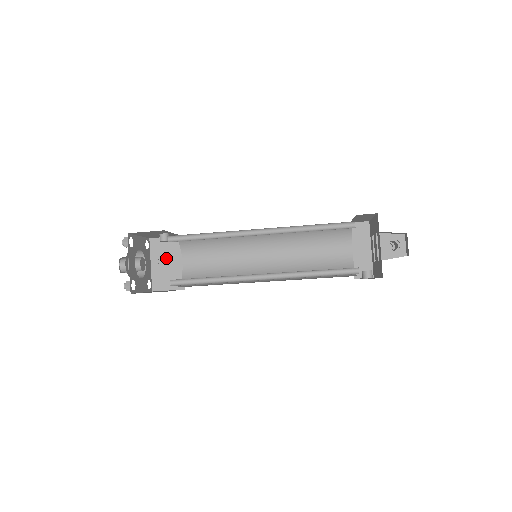
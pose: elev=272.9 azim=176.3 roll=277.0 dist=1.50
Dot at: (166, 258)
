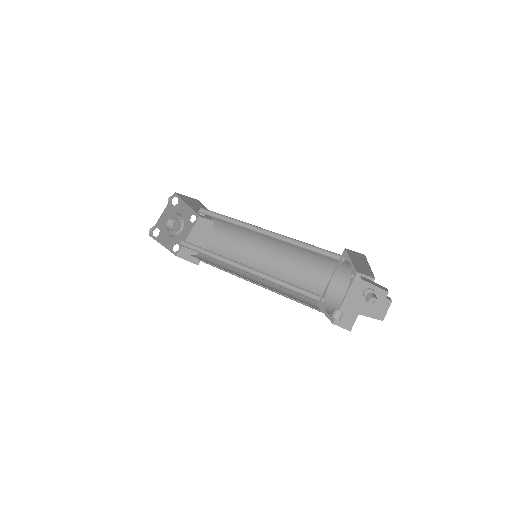
Dot at: (201, 236)
